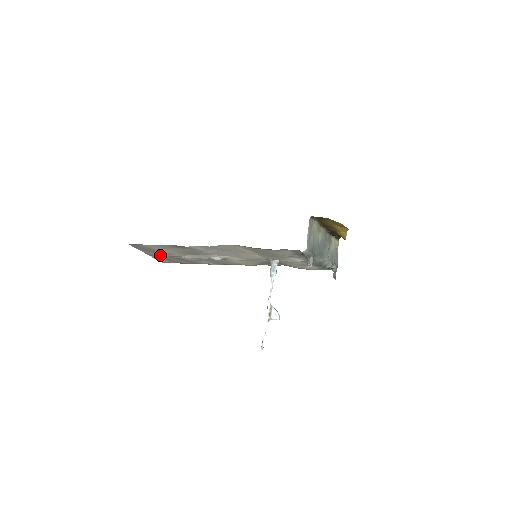
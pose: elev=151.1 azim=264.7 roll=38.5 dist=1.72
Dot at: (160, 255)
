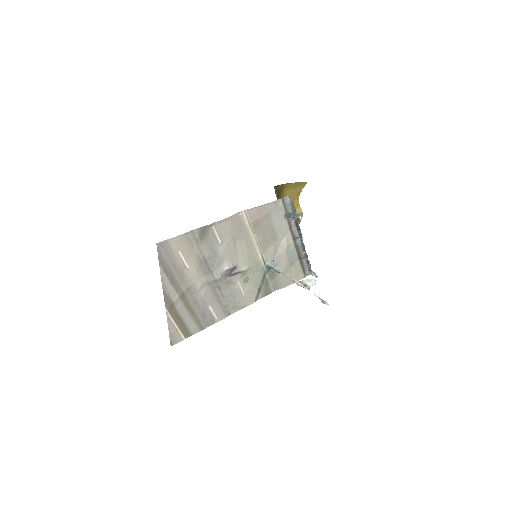
Dot at: (177, 294)
